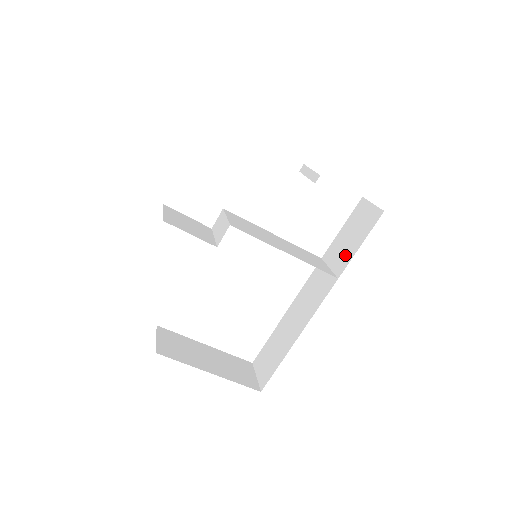
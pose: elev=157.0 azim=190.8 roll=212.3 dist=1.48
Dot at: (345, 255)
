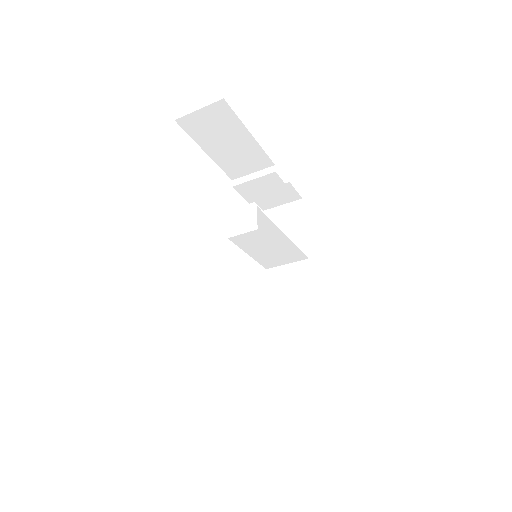
Dot at: (295, 244)
